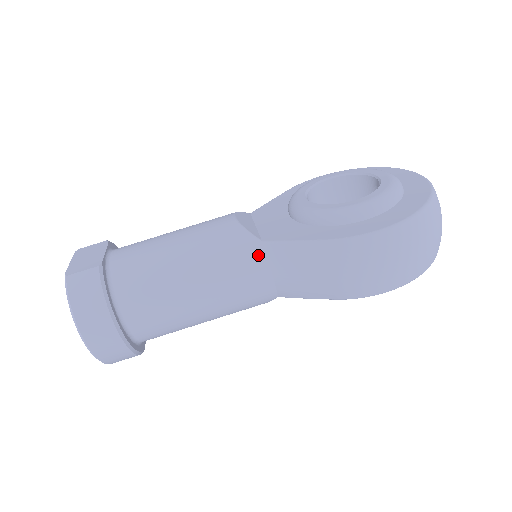
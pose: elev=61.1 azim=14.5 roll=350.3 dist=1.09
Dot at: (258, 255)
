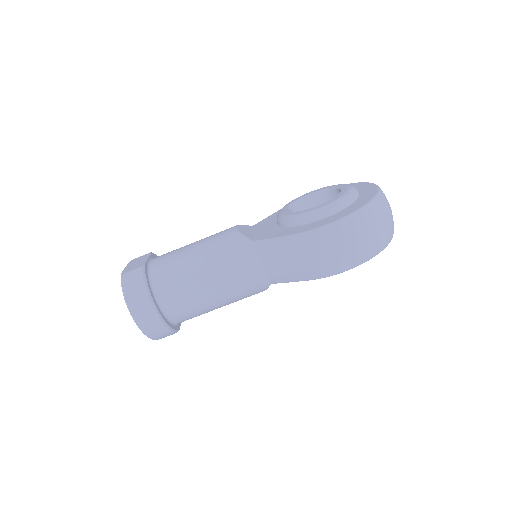
Dot at: (250, 251)
